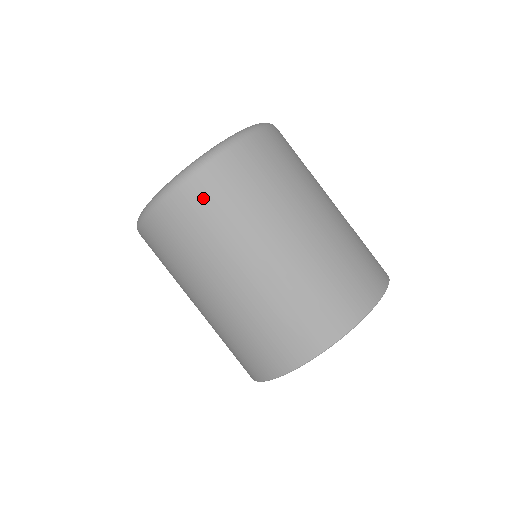
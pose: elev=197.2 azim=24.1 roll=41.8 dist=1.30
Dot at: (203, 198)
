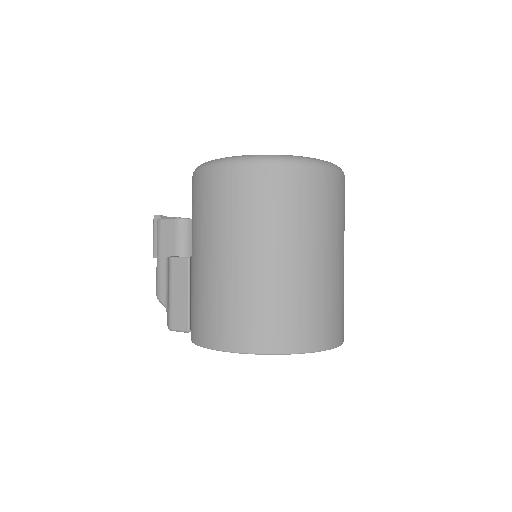
Dot at: (302, 185)
